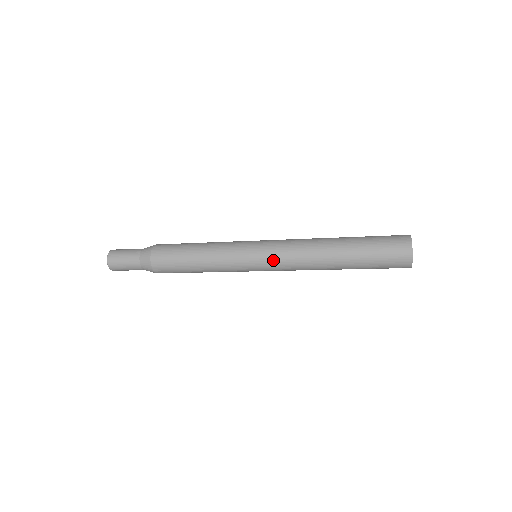
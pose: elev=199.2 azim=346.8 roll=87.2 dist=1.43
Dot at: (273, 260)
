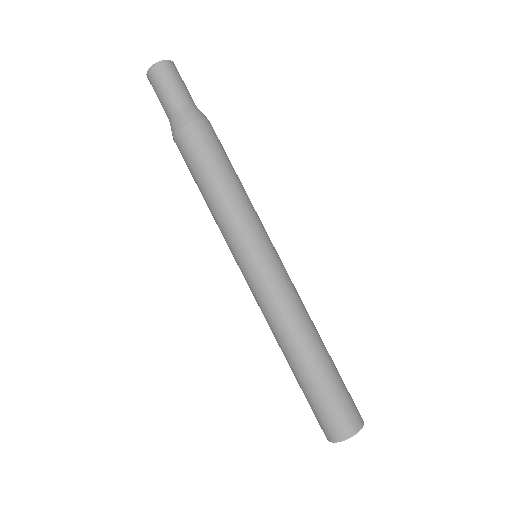
Dot at: (255, 287)
